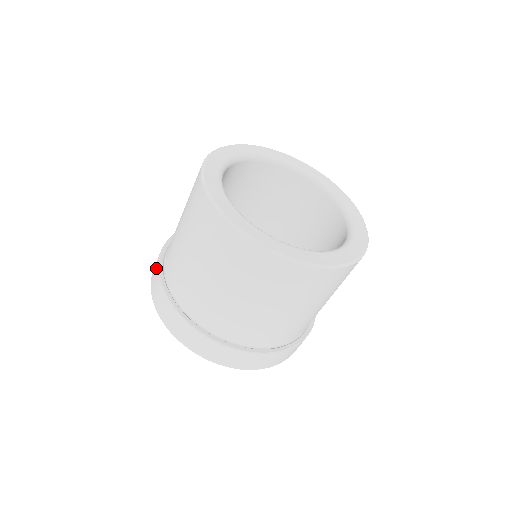
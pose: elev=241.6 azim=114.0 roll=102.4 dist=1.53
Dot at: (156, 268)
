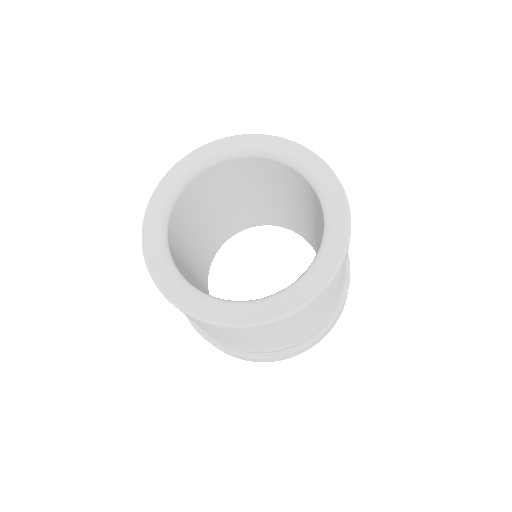
Dot at: occluded
